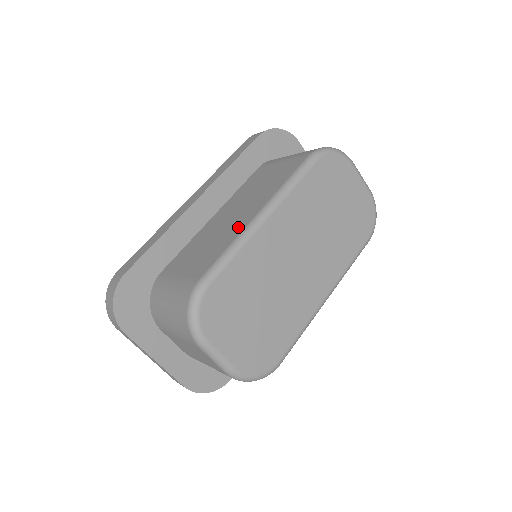
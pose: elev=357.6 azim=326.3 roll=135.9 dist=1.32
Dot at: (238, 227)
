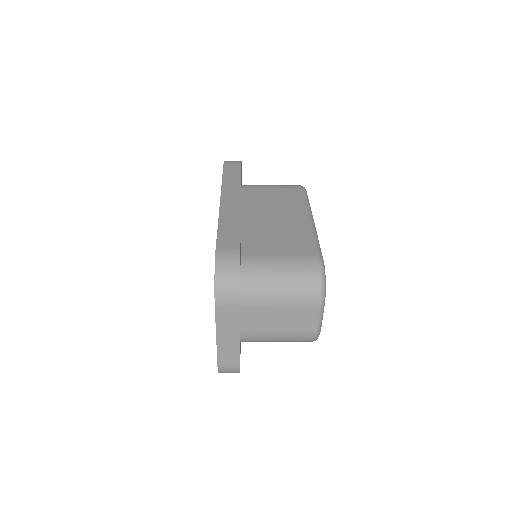
Dot at: (301, 226)
